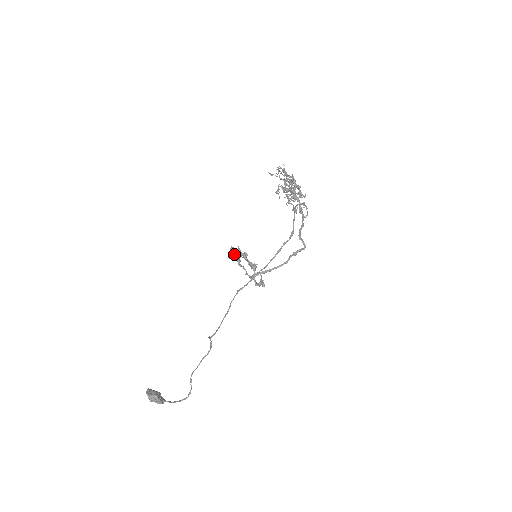
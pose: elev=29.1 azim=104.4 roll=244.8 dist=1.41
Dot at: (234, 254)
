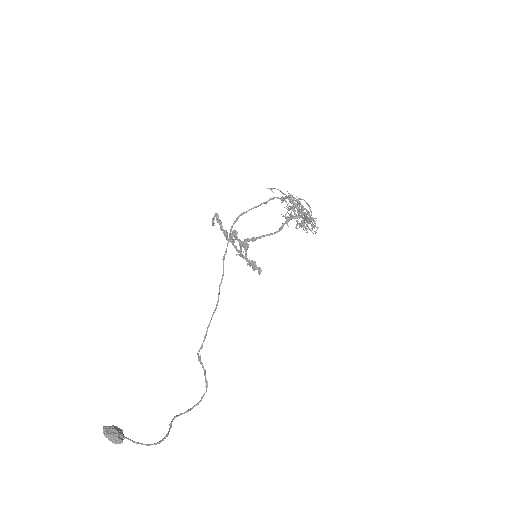
Dot at: (220, 225)
